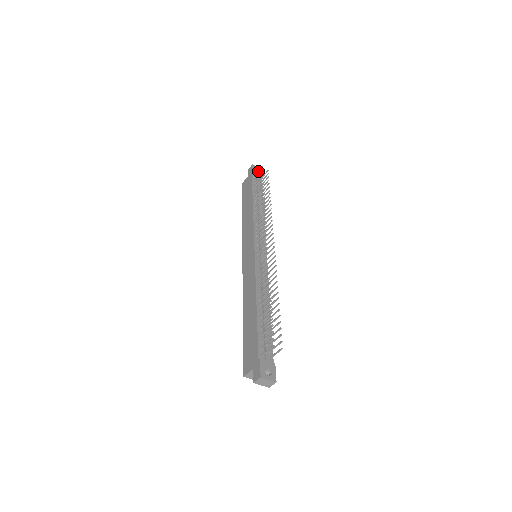
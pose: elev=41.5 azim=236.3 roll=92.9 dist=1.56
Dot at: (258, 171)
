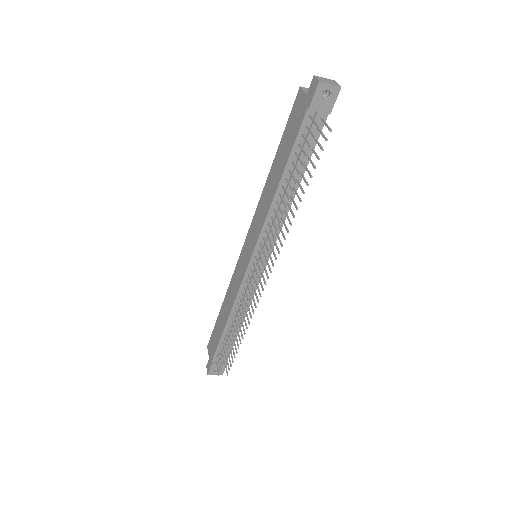
Dot at: (313, 122)
